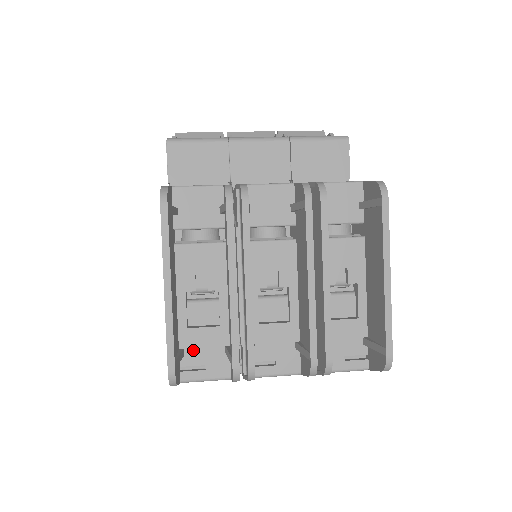
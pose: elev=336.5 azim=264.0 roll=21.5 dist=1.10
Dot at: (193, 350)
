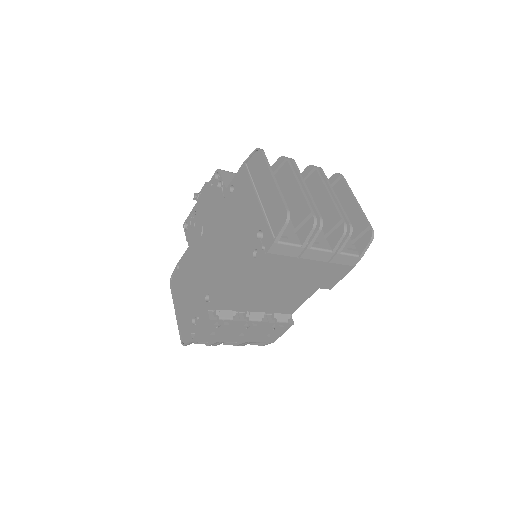
Dot at: occluded
